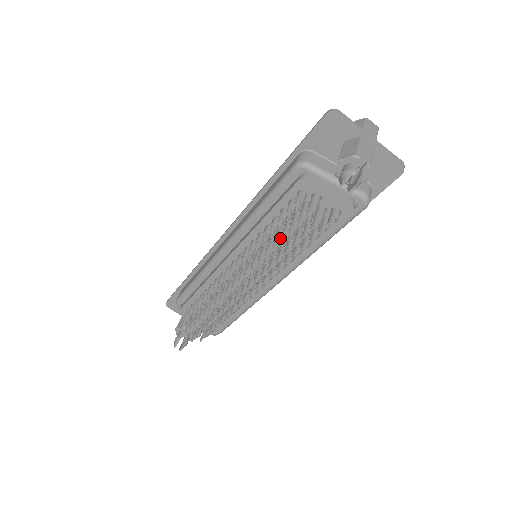
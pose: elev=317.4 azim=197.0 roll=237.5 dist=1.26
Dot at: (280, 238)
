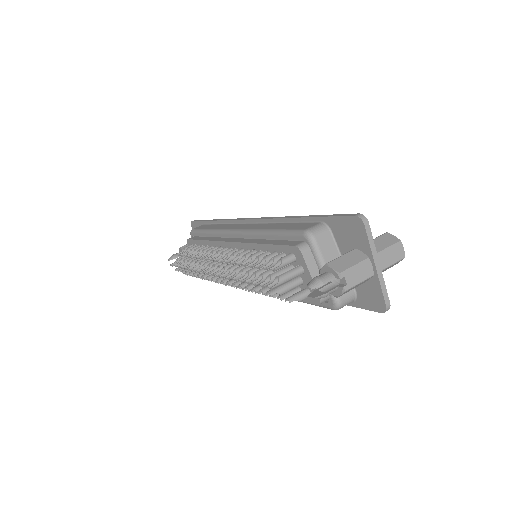
Dot at: (253, 273)
